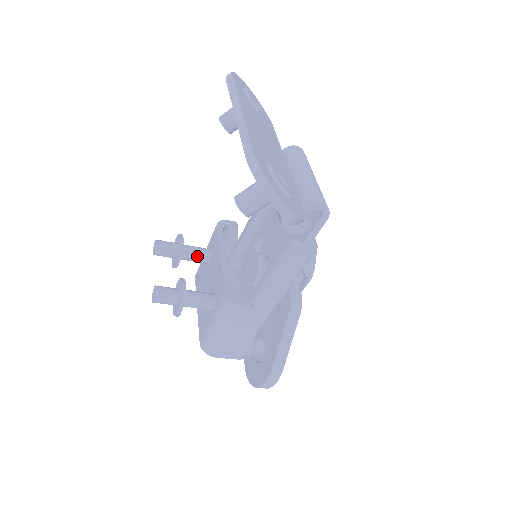
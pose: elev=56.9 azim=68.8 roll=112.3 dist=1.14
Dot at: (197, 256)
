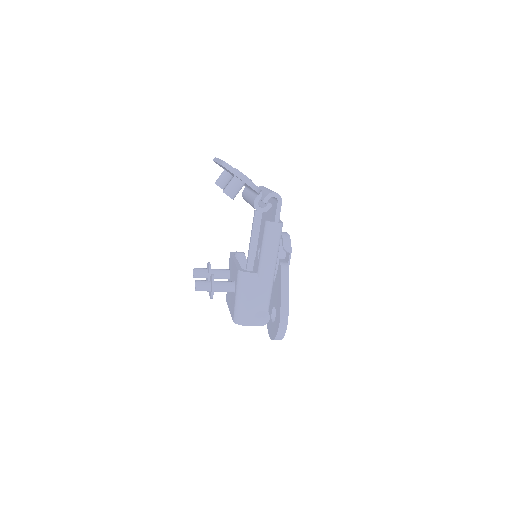
Dot at: (221, 273)
